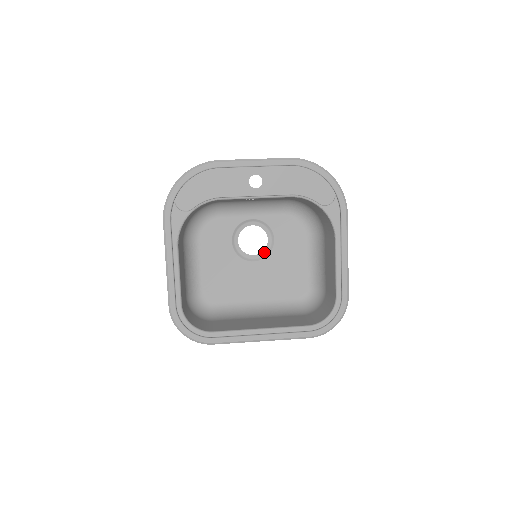
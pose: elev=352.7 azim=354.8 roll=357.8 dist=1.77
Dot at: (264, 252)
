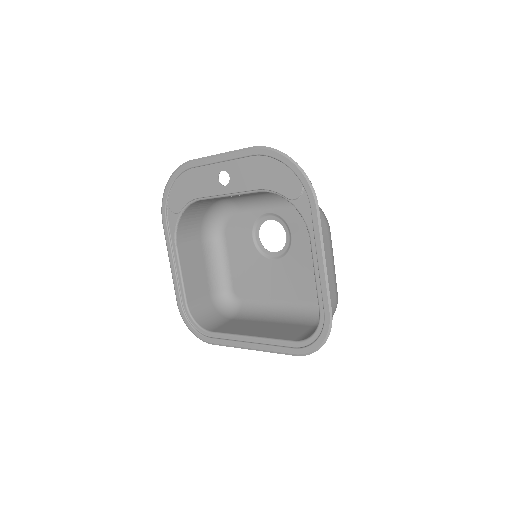
Dot at: (284, 249)
